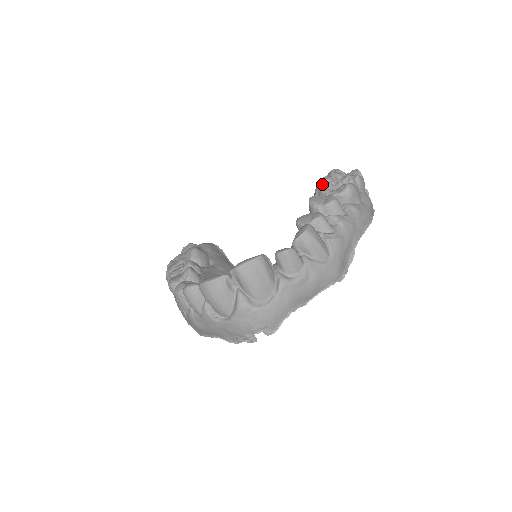
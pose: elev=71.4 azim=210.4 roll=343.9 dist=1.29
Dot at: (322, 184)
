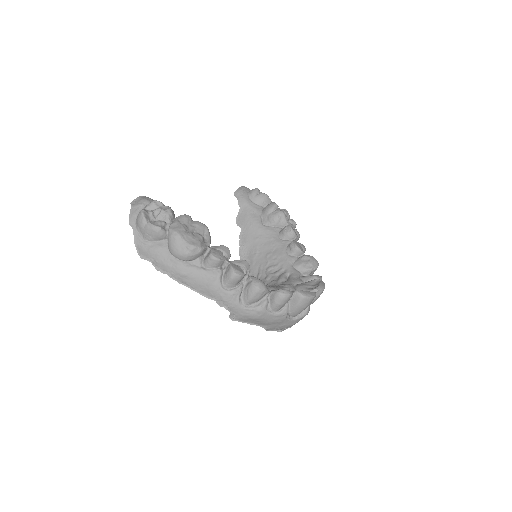
Dot at: (285, 214)
